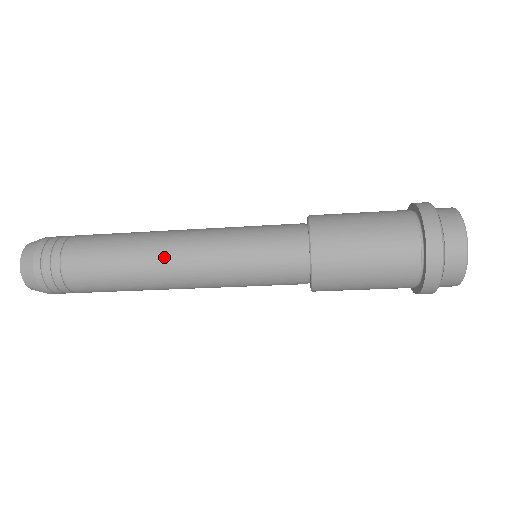
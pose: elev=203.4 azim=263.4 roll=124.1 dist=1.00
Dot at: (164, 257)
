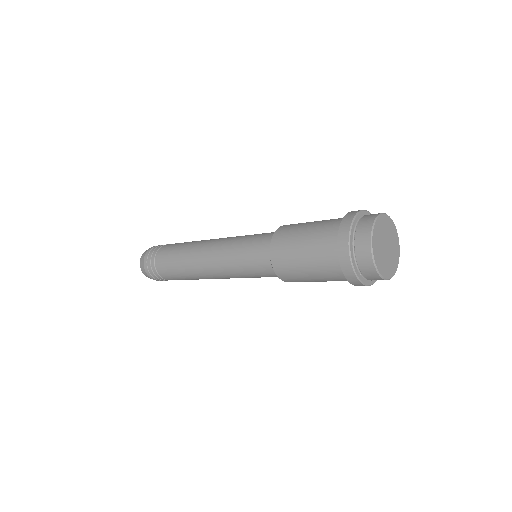
Dot at: (204, 274)
